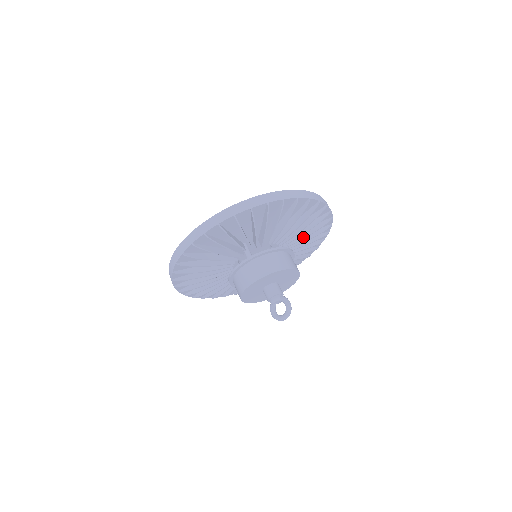
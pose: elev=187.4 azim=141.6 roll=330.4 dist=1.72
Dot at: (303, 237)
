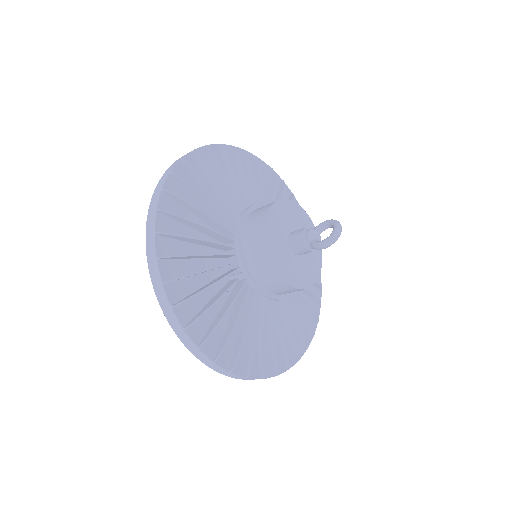
Dot at: occluded
